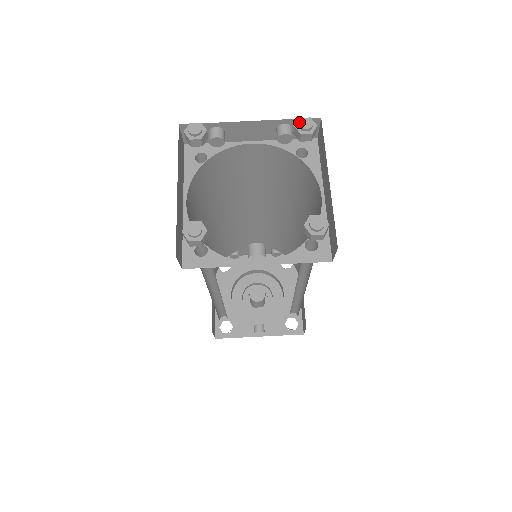
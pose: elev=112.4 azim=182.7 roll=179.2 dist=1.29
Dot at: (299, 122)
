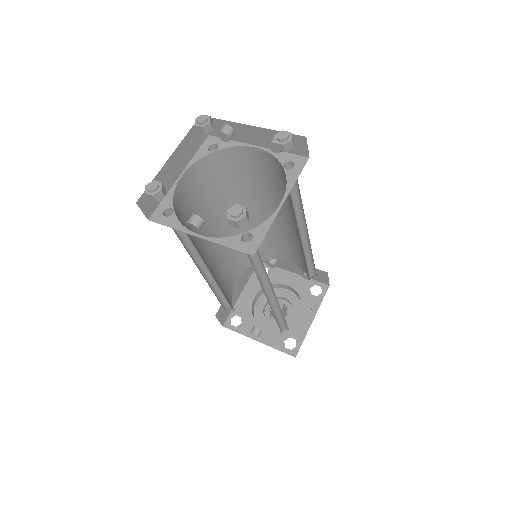
Dot at: (278, 133)
